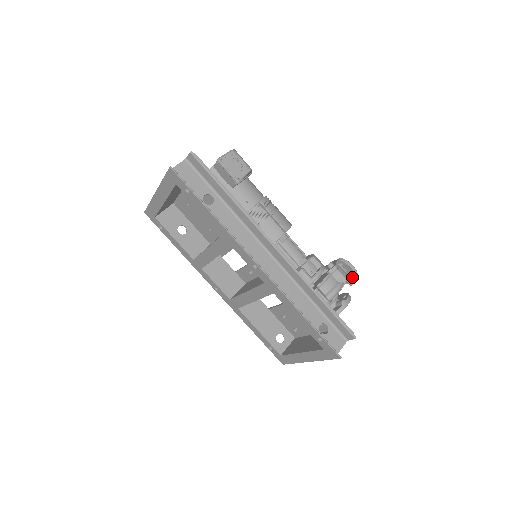
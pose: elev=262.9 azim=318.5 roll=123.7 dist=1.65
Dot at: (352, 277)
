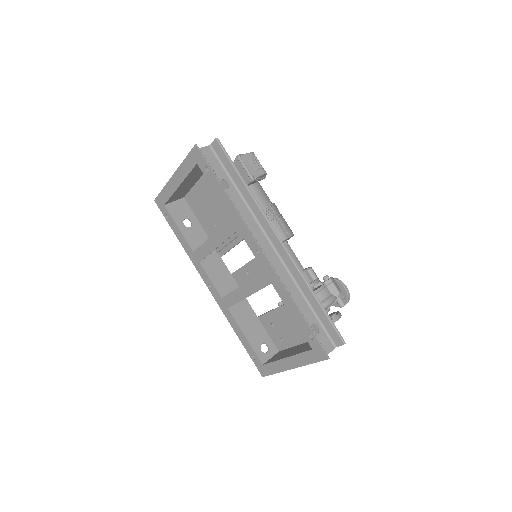
Dot at: (344, 298)
